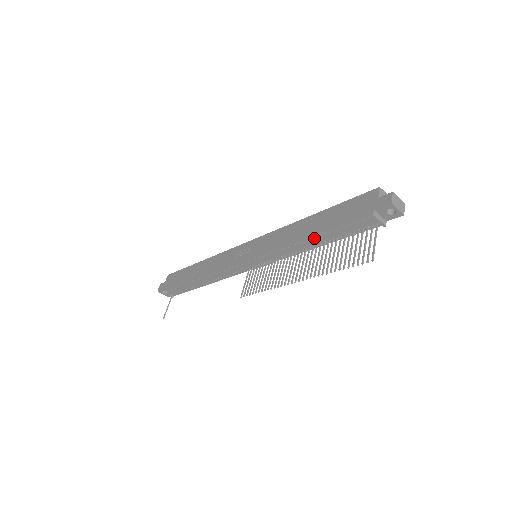
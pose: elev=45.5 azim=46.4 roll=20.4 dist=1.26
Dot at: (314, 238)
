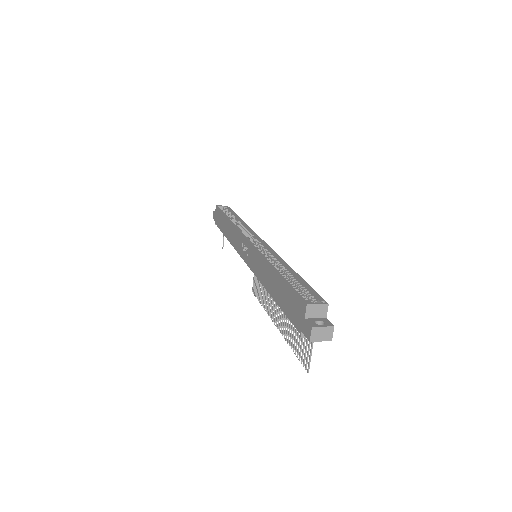
Dot at: occluded
